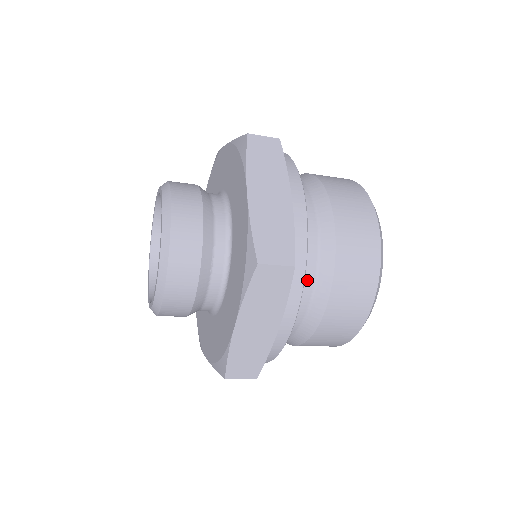
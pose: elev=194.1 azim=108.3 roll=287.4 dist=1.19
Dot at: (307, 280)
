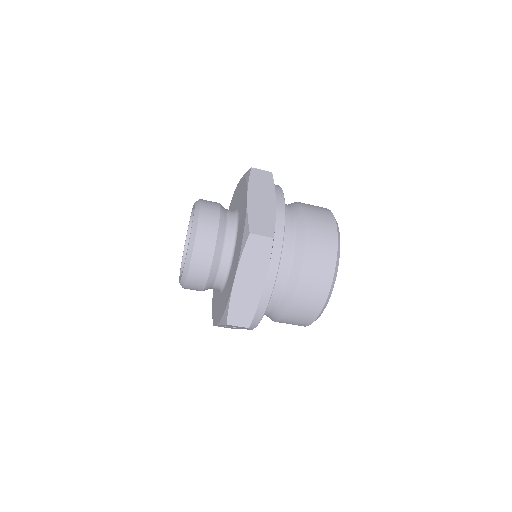
Dot at: (286, 259)
